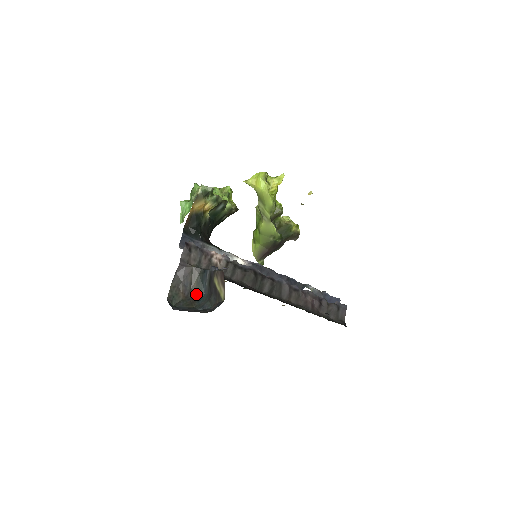
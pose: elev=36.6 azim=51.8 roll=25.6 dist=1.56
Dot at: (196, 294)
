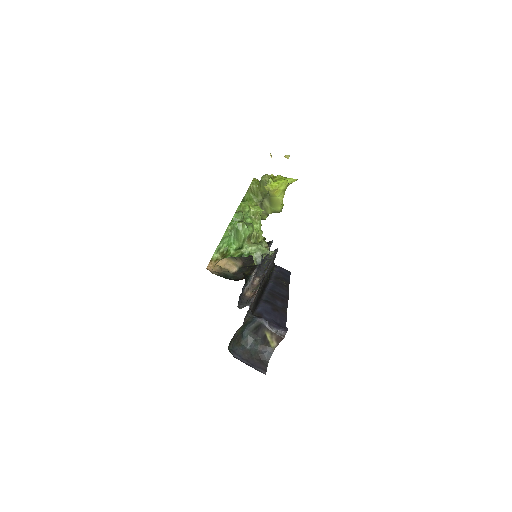
Dot at: (241, 332)
